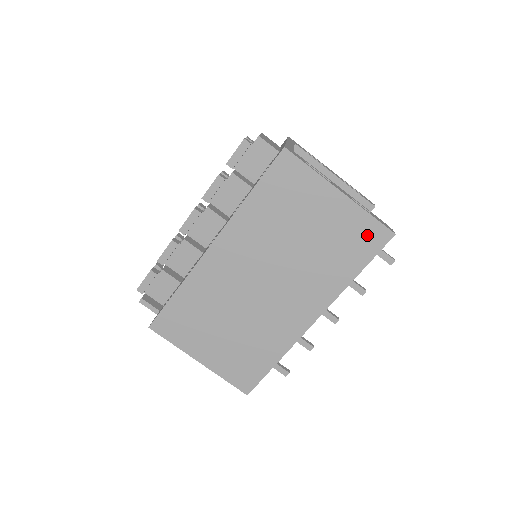
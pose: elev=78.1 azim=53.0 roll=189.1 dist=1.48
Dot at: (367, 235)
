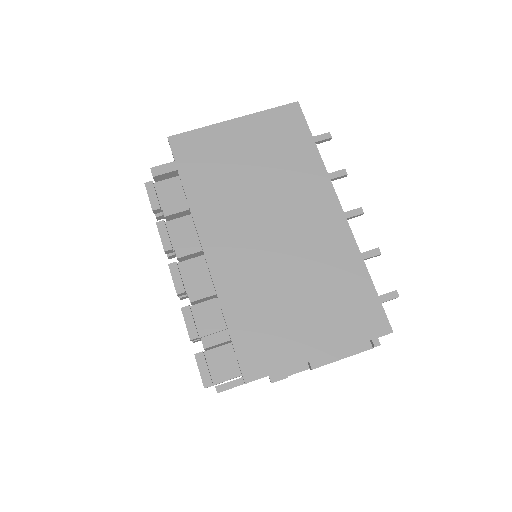
Dot at: (285, 121)
